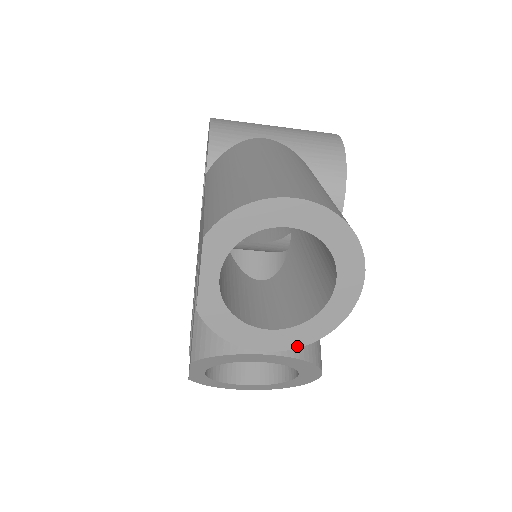
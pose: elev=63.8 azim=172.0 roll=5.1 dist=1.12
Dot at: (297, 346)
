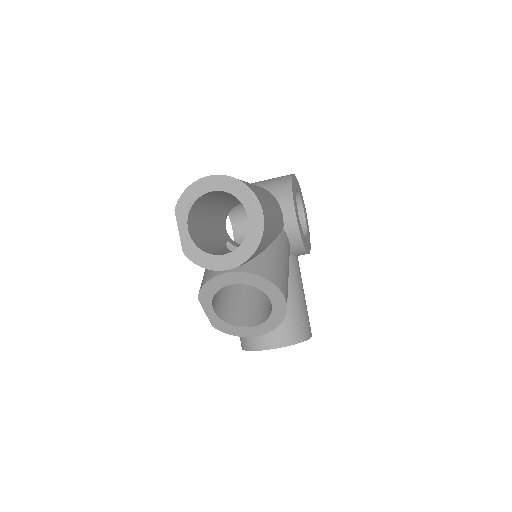
Dot at: (243, 262)
